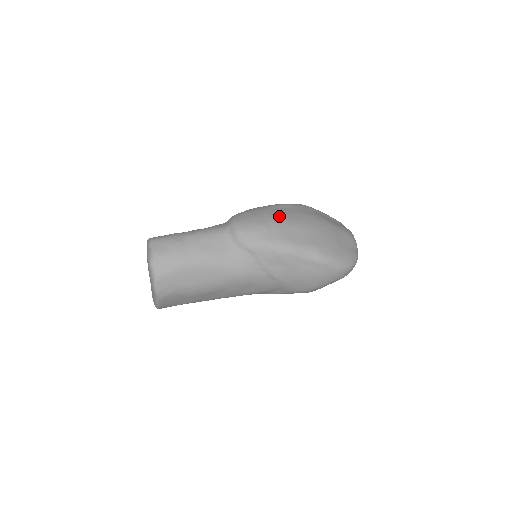
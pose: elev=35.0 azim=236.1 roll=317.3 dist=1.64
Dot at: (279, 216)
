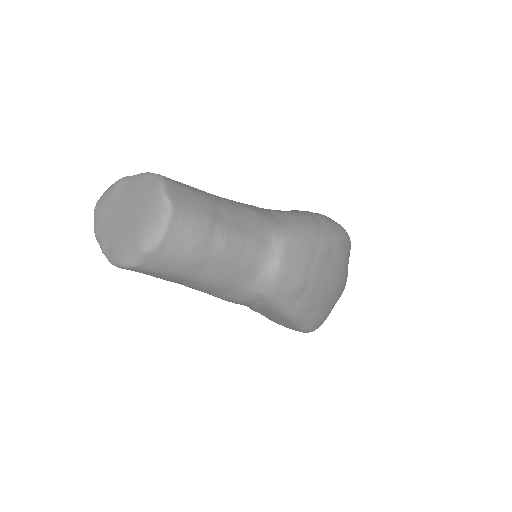
Dot at: (323, 274)
